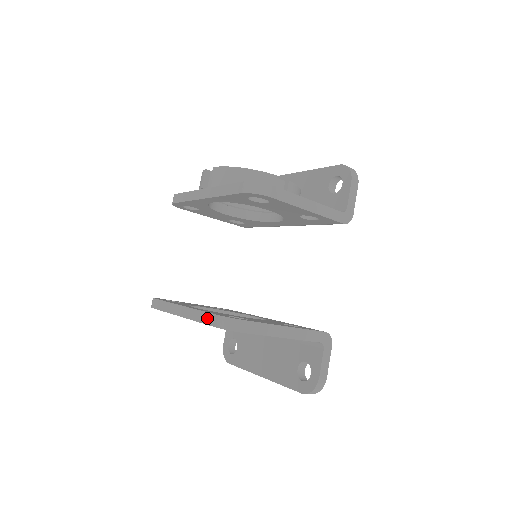
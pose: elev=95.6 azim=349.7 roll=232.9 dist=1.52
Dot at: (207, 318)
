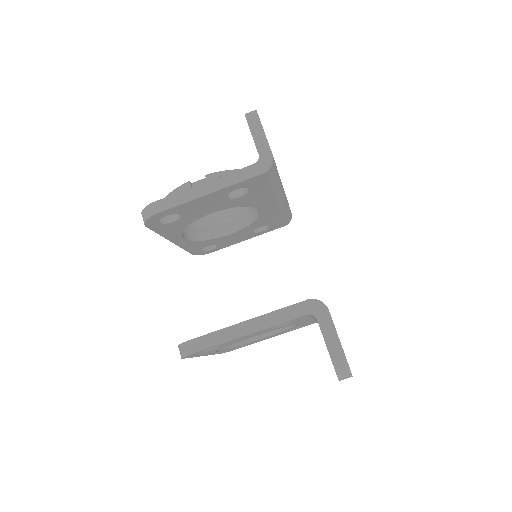
Dot at: occluded
